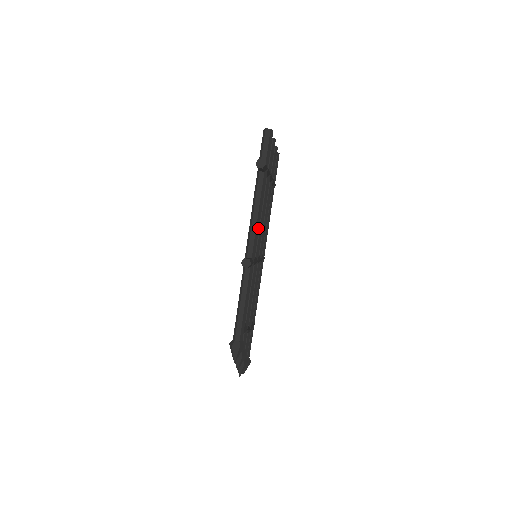
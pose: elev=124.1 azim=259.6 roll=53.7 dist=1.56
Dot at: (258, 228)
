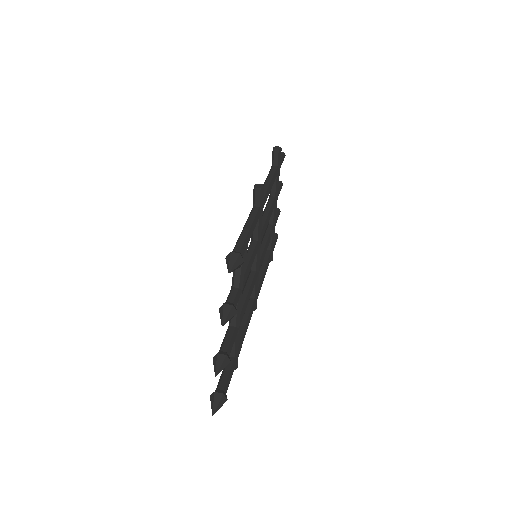
Dot at: (269, 192)
